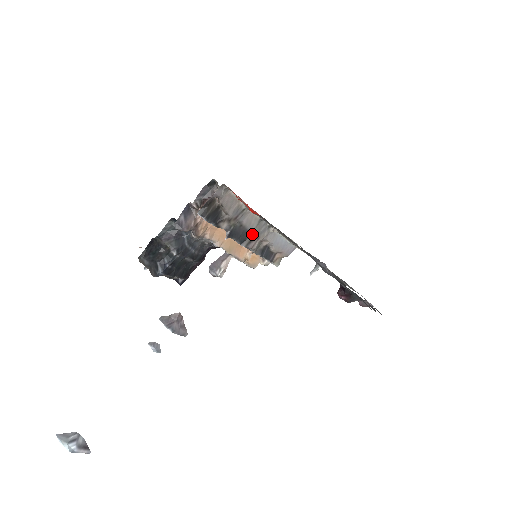
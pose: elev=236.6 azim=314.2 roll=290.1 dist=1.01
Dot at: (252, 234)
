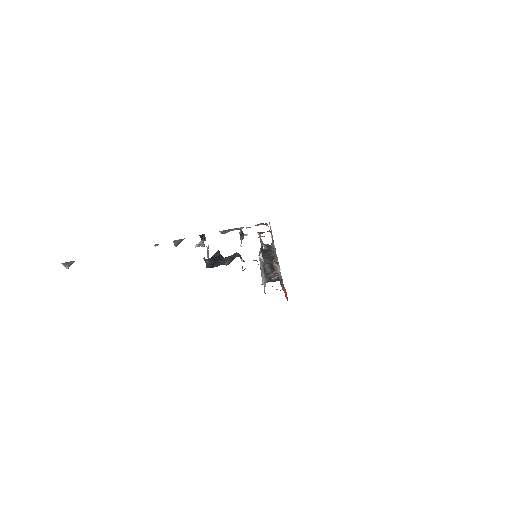
Dot at: occluded
